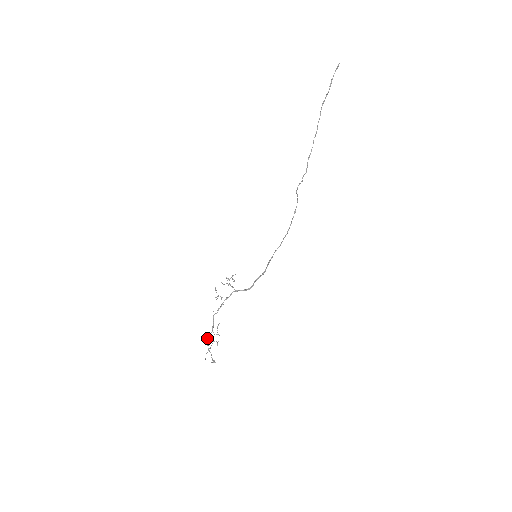
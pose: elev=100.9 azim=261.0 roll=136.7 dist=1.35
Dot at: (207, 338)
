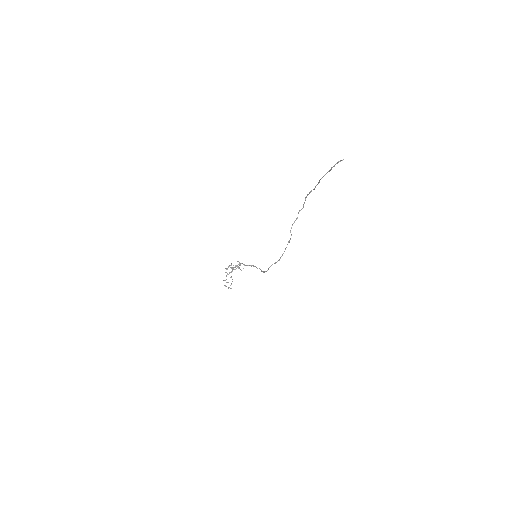
Dot at: (224, 280)
